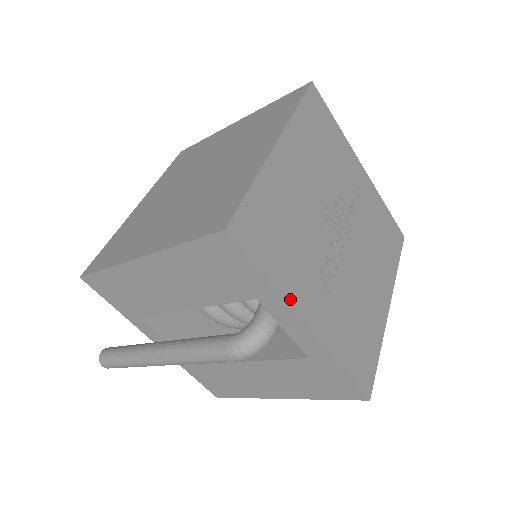
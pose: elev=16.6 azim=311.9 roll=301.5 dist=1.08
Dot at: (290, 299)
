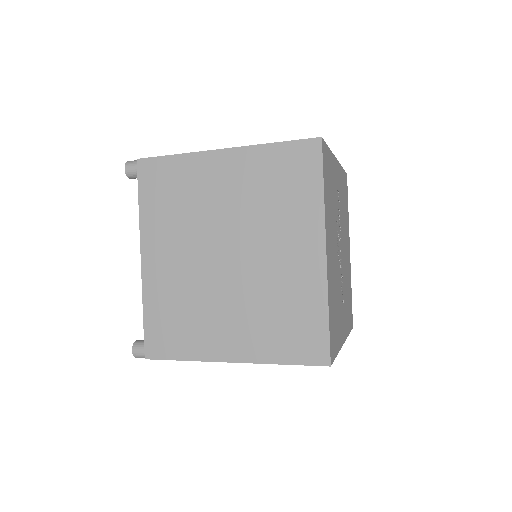
Dot at: (341, 344)
